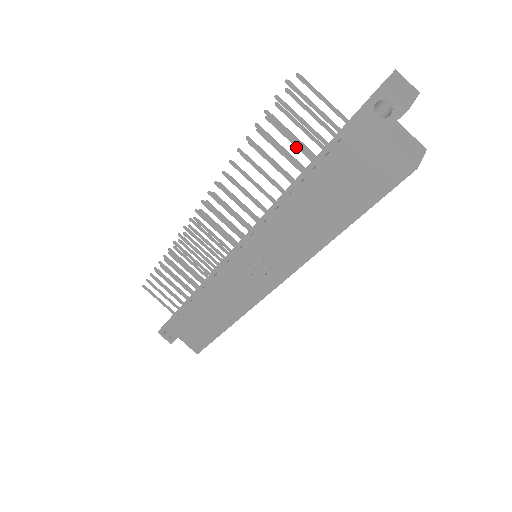
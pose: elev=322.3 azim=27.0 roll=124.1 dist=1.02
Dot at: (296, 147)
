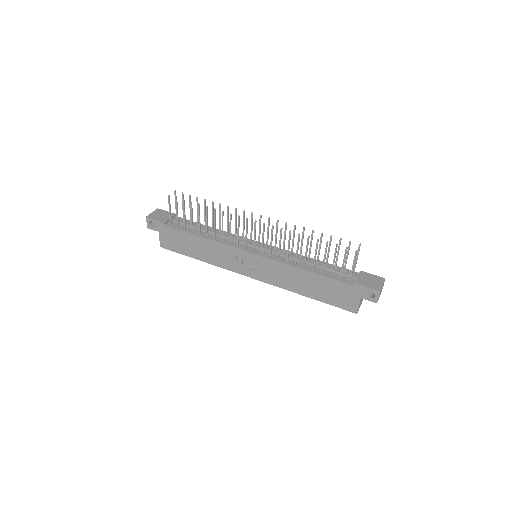
Dot at: (327, 254)
